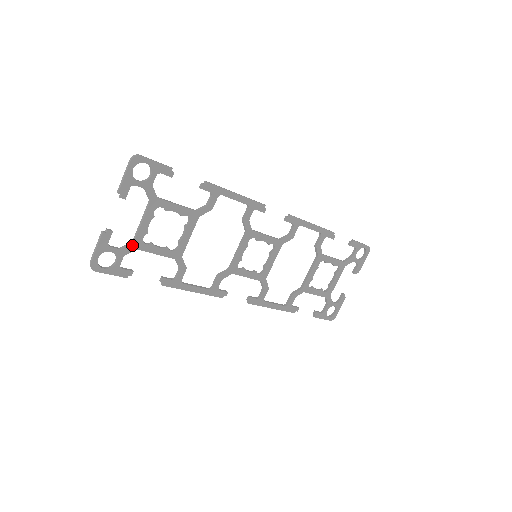
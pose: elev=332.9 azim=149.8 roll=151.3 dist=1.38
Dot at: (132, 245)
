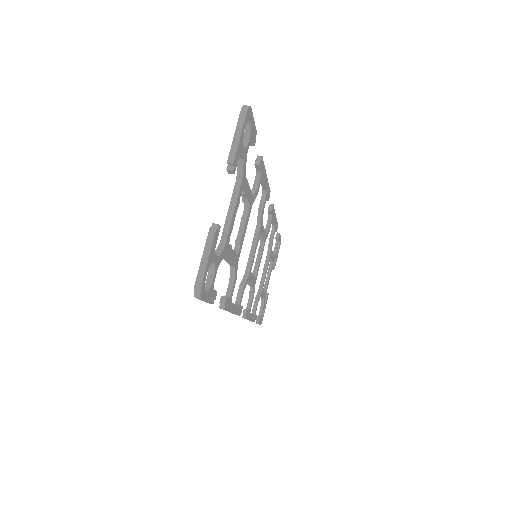
Dot at: (224, 249)
